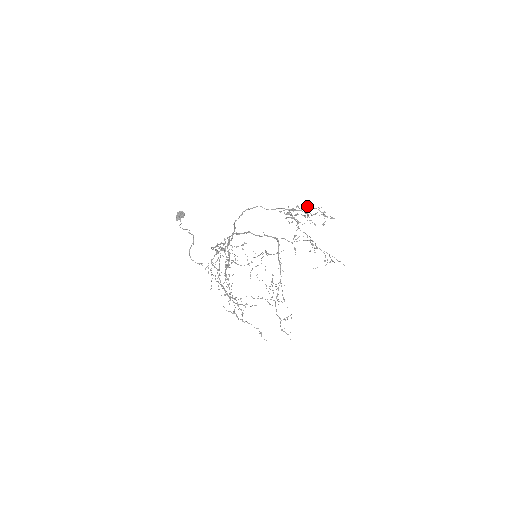
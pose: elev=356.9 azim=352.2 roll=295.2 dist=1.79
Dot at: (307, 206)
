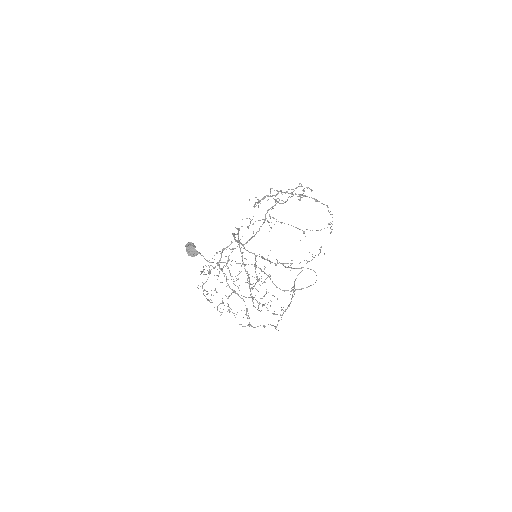
Dot at: (297, 187)
